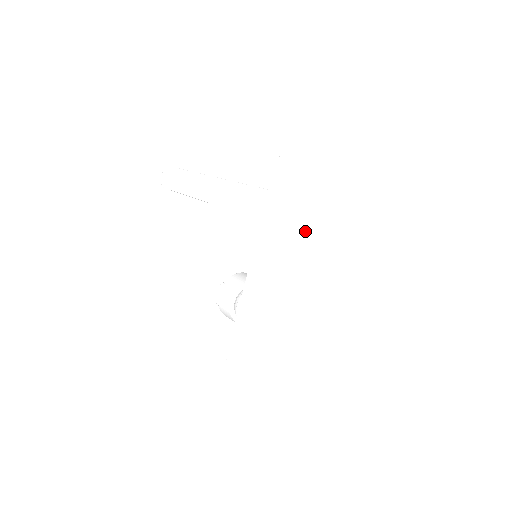
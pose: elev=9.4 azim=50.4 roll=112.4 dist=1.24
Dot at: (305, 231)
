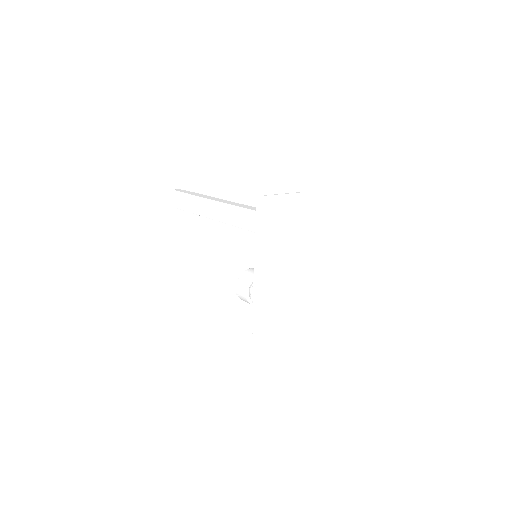
Dot at: (286, 236)
